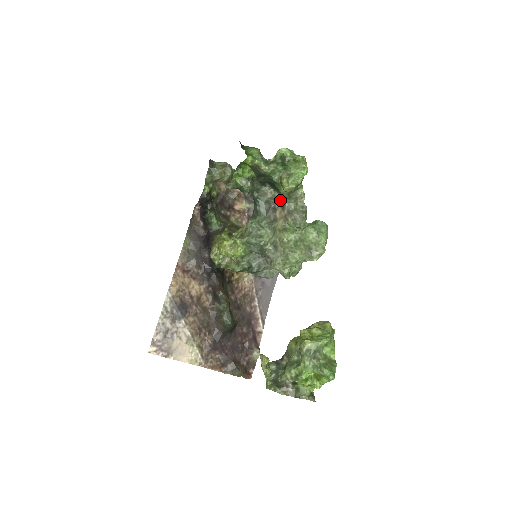
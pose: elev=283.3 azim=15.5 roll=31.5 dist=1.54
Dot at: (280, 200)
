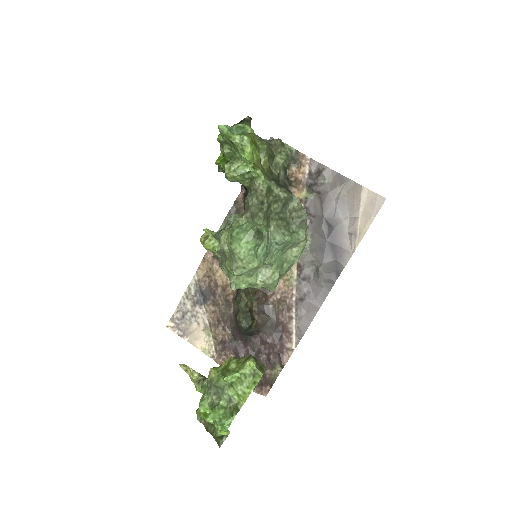
Dot at: occluded
